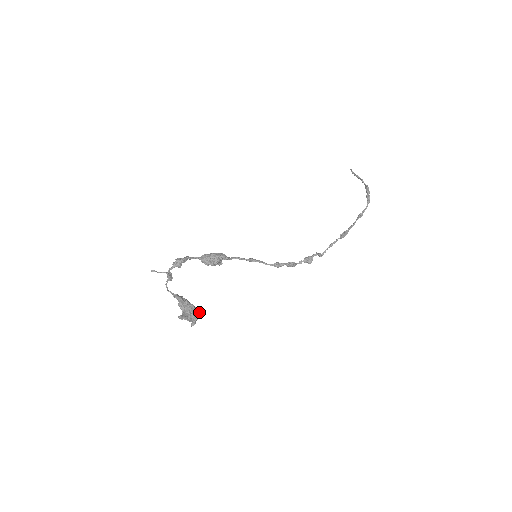
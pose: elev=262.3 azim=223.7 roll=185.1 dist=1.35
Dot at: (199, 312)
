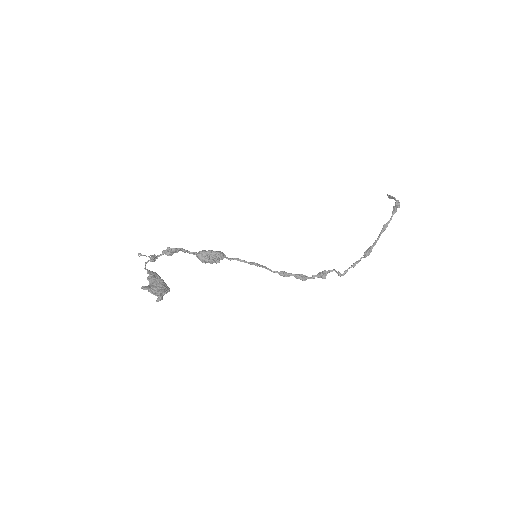
Dot at: (168, 289)
